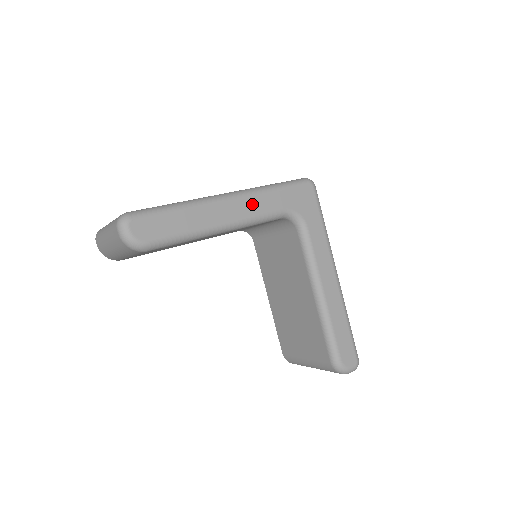
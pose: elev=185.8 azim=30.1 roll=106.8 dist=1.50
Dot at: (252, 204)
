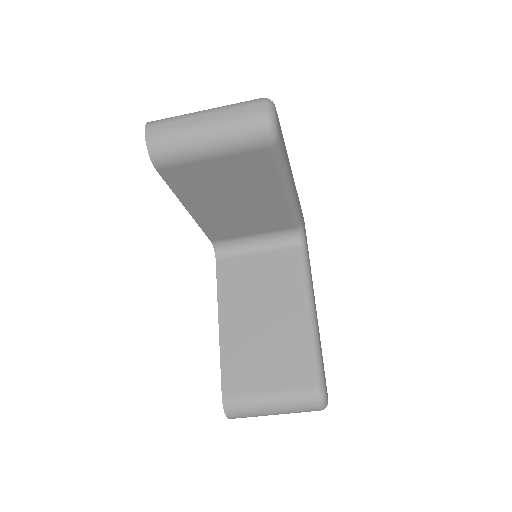
Dot at: (296, 193)
